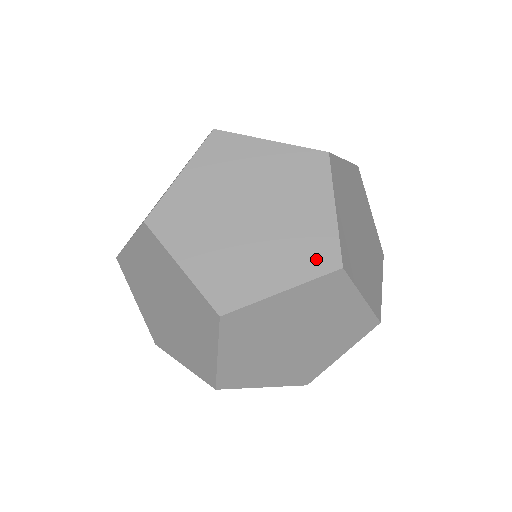
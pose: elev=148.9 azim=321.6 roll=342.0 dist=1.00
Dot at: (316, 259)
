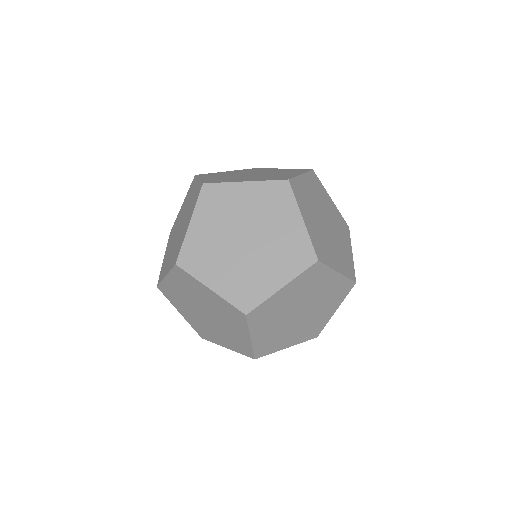
Dot at: (299, 171)
